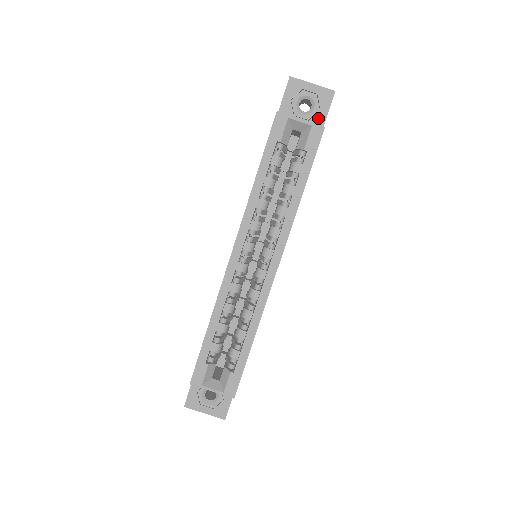
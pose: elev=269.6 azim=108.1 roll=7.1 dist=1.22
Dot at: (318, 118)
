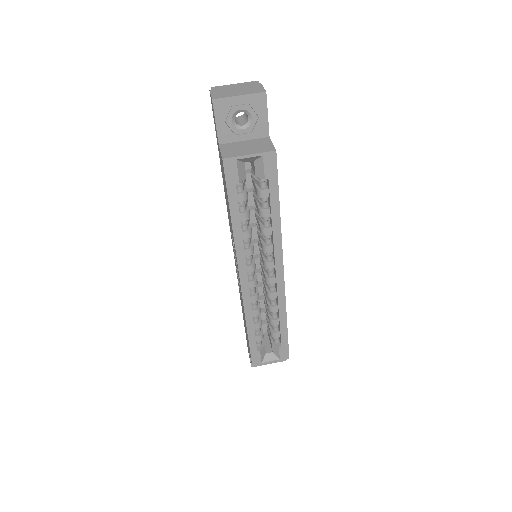
Dot at: (260, 126)
